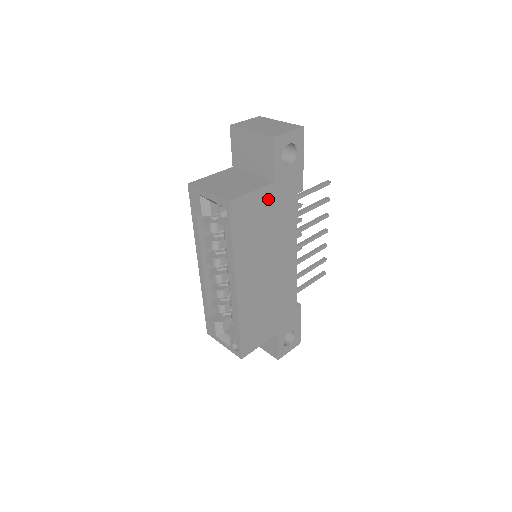
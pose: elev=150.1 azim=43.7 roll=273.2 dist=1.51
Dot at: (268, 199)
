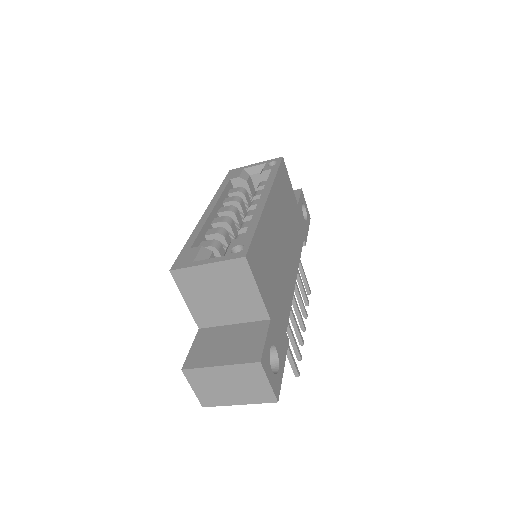
Dot at: (294, 204)
